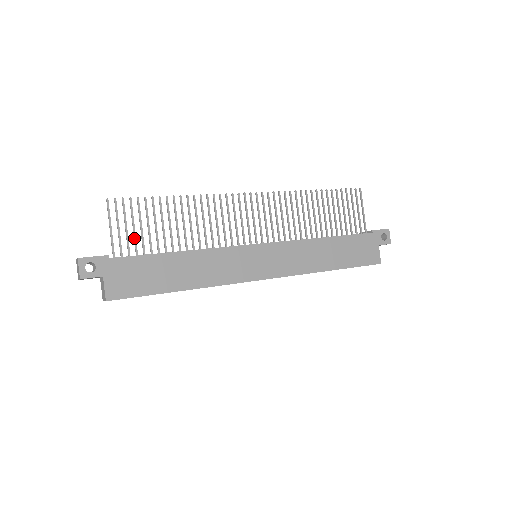
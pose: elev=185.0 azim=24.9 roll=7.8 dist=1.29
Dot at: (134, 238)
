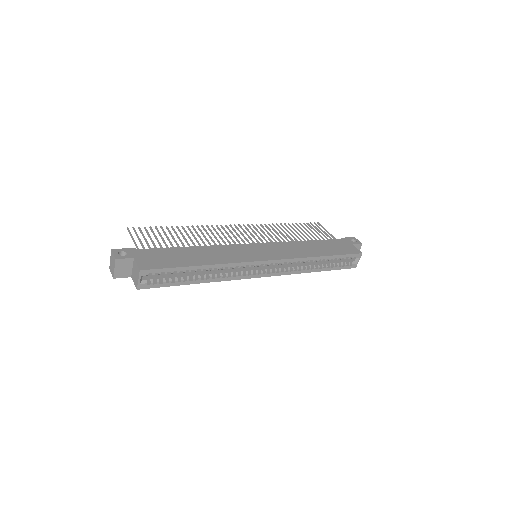
Dot at: (153, 244)
